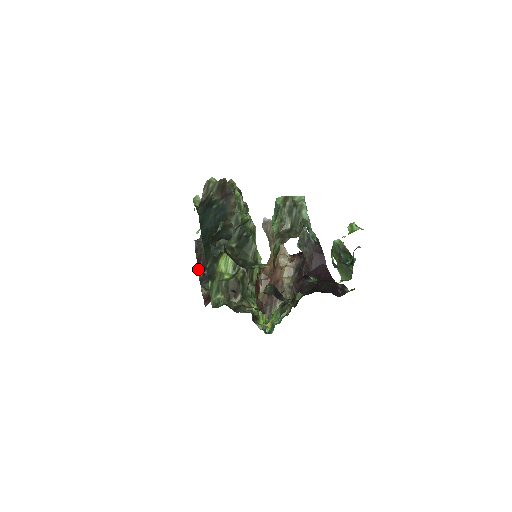
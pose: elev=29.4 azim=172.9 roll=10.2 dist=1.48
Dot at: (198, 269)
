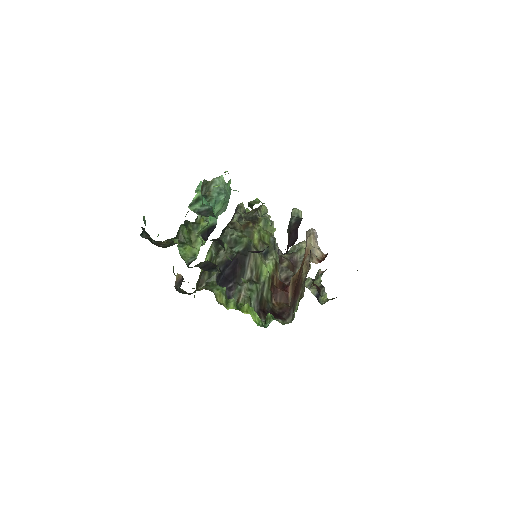
Dot at: occluded
